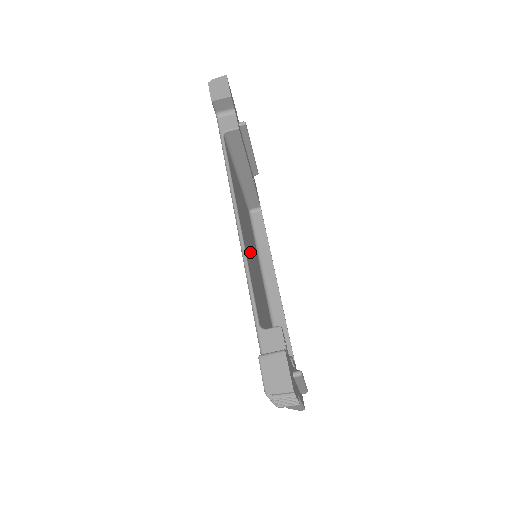
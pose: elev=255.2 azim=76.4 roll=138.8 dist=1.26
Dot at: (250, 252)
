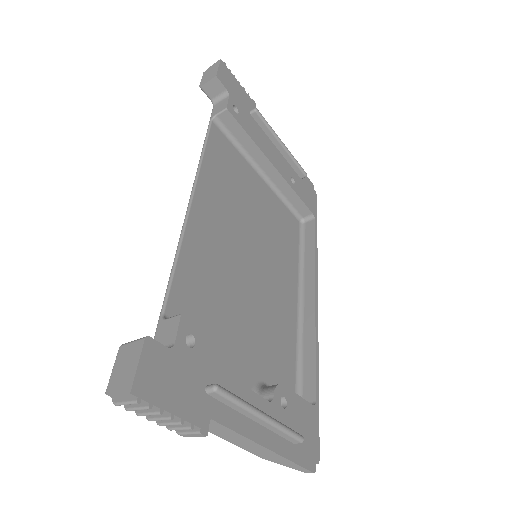
Dot at: (231, 246)
